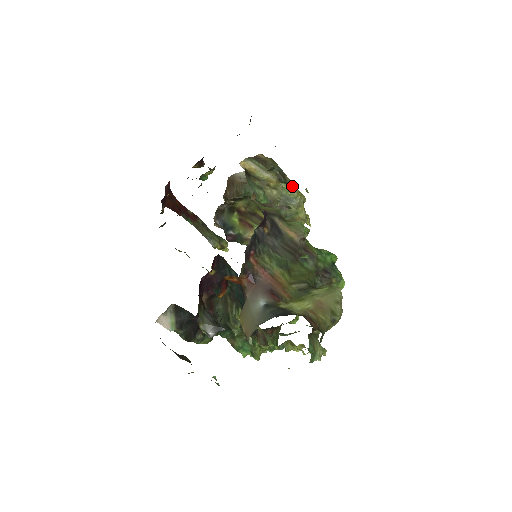
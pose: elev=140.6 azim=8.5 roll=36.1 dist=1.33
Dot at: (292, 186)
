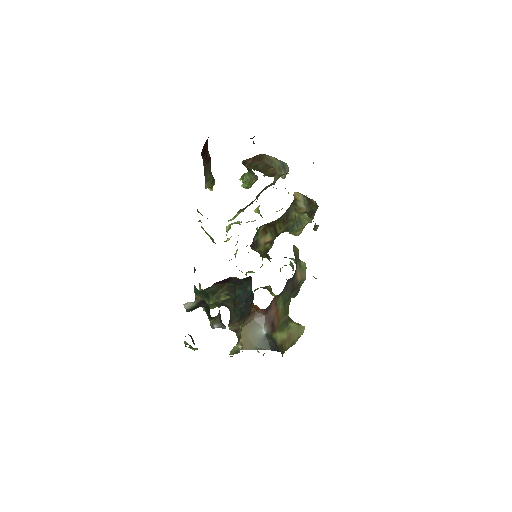
Dot at: (311, 219)
